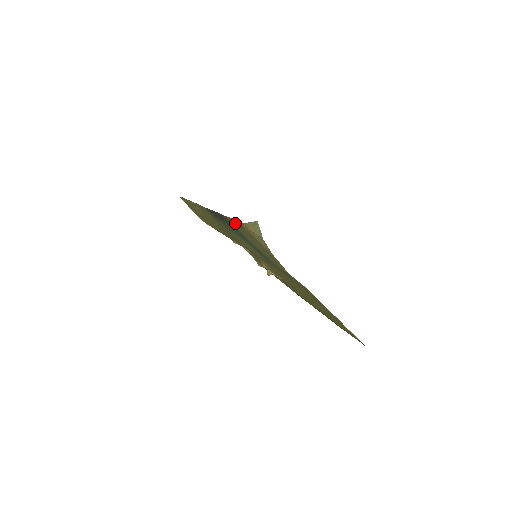
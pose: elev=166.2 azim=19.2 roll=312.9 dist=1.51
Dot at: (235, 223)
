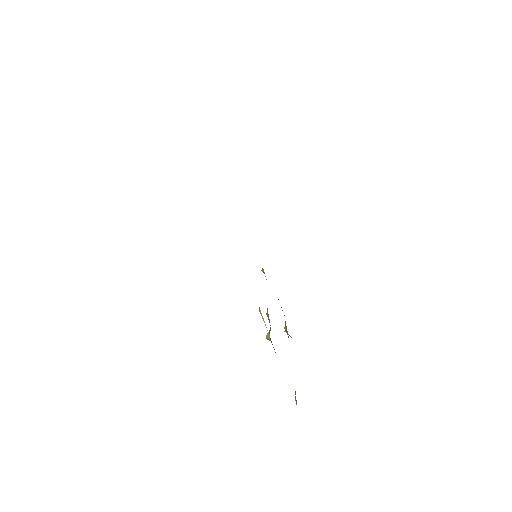
Dot at: occluded
